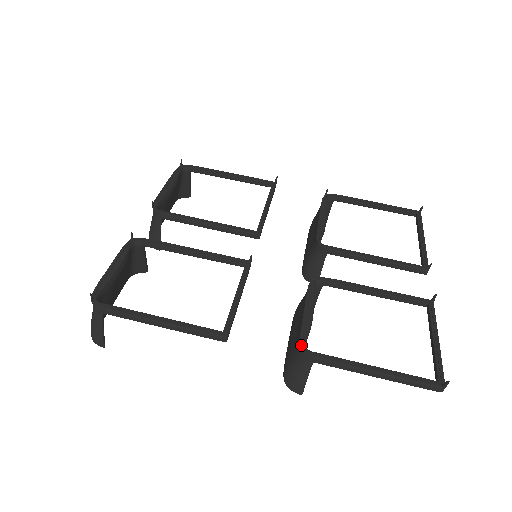
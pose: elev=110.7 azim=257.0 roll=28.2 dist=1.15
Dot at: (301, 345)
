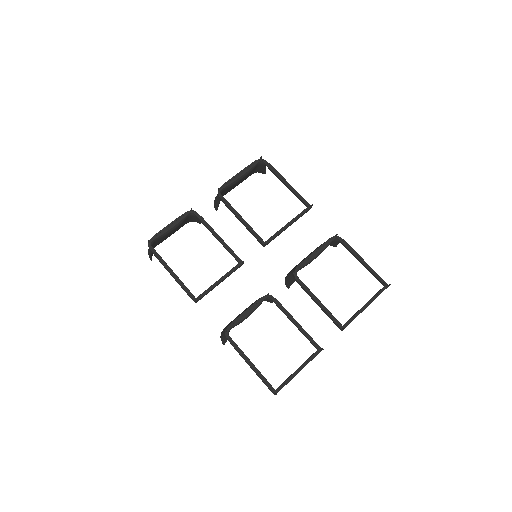
Dot at: (226, 329)
